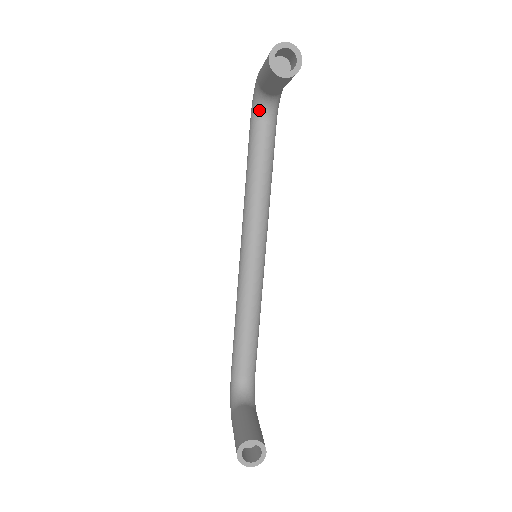
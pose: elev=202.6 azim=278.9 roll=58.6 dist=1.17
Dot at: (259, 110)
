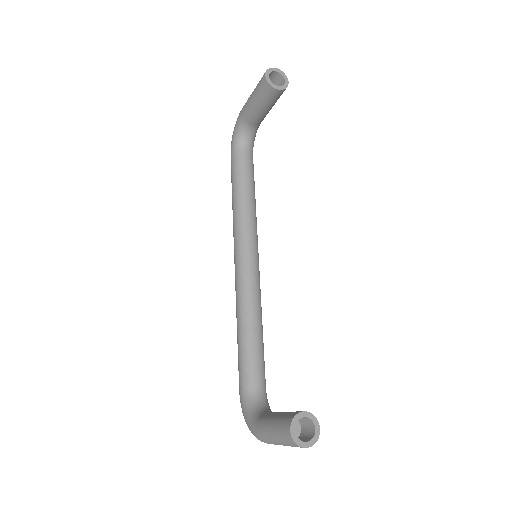
Dot at: (240, 142)
